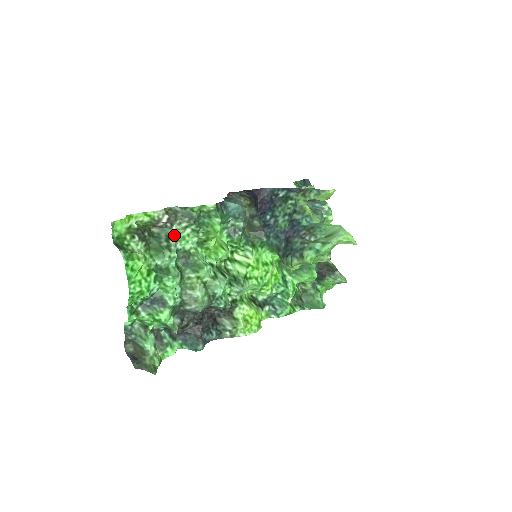
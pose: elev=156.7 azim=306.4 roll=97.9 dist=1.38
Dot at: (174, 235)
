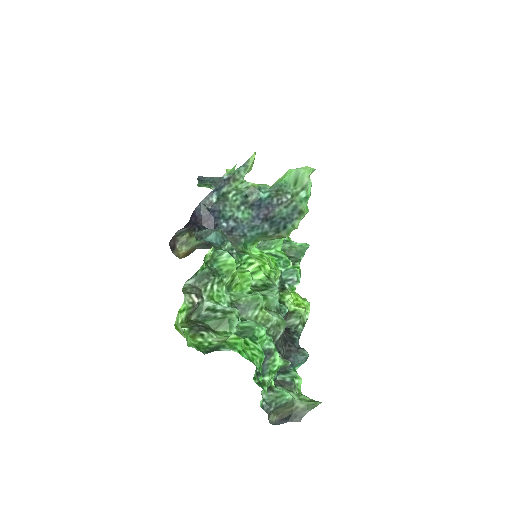
Dot at: (211, 303)
